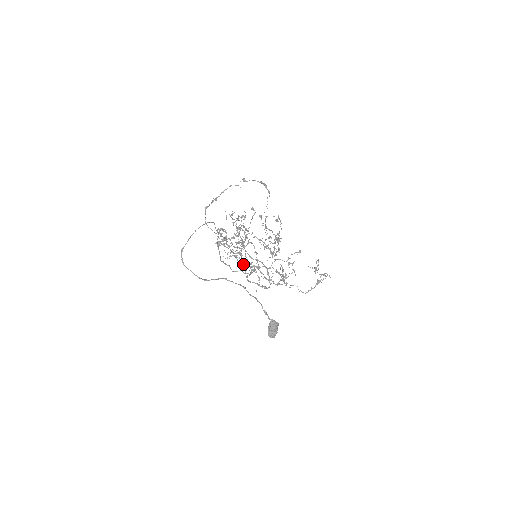
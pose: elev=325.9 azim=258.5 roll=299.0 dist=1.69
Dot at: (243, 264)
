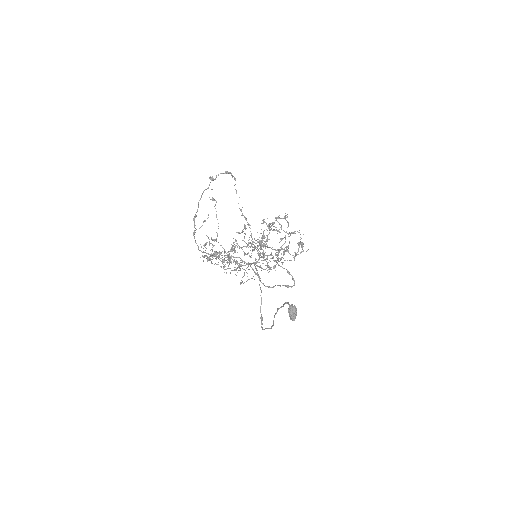
Dot at: occluded
